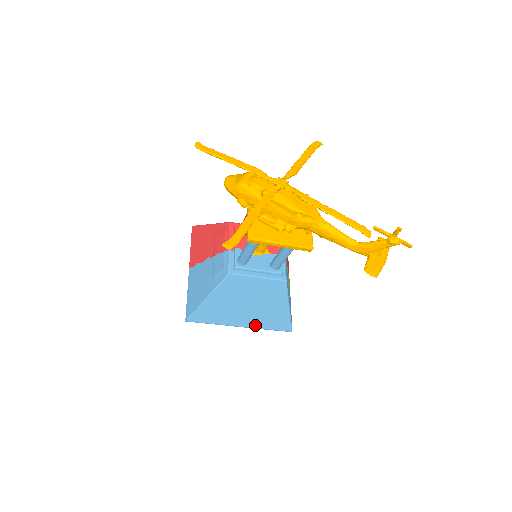
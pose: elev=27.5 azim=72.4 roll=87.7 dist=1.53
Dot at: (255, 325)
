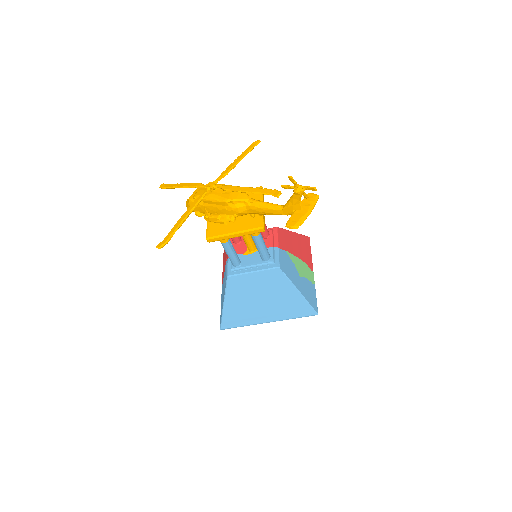
Dot at: (279, 317)
